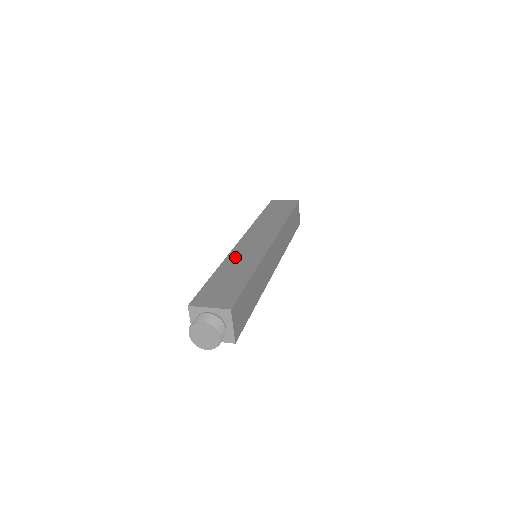
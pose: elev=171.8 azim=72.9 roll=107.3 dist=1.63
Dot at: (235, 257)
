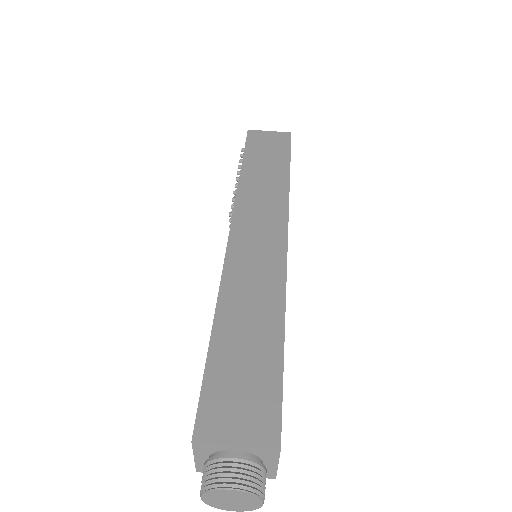
Dot at: (237, 281)
